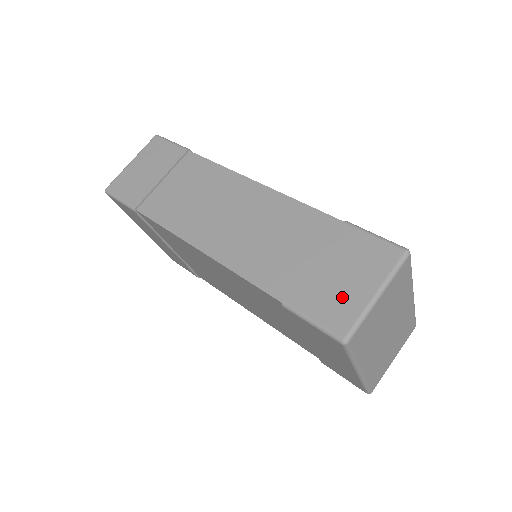
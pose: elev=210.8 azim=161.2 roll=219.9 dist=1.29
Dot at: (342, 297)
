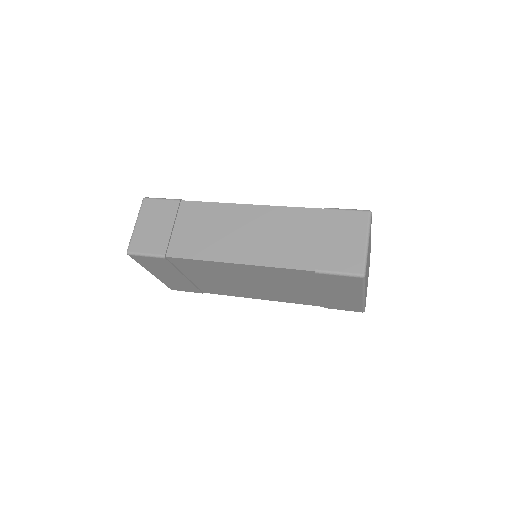
Dot at: (348, 252)
